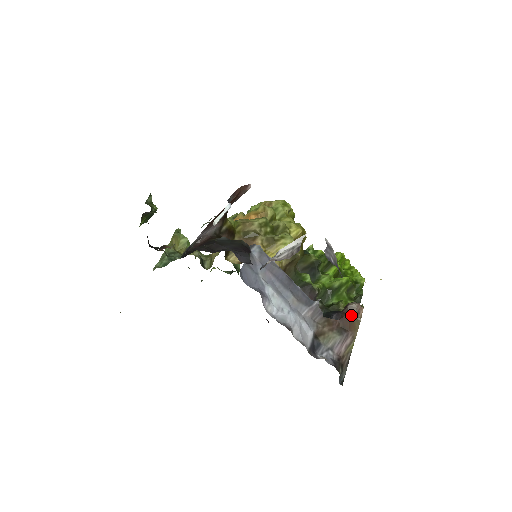
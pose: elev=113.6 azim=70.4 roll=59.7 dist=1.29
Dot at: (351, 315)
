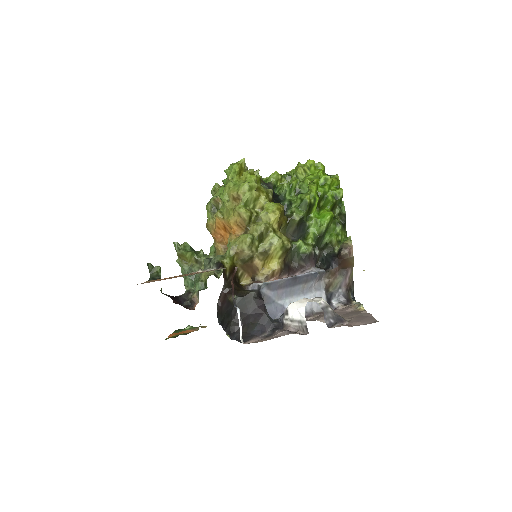
Dot at: (345, 259)
